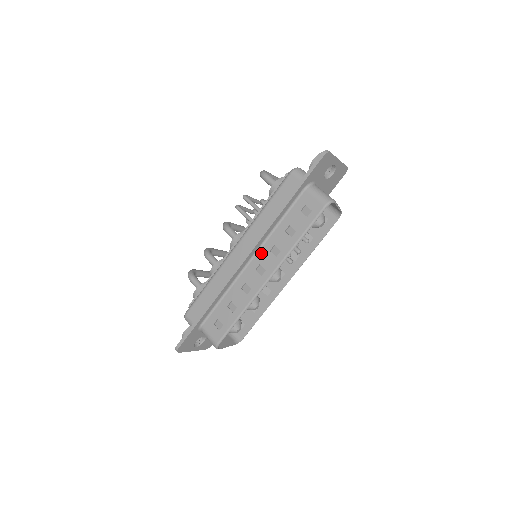
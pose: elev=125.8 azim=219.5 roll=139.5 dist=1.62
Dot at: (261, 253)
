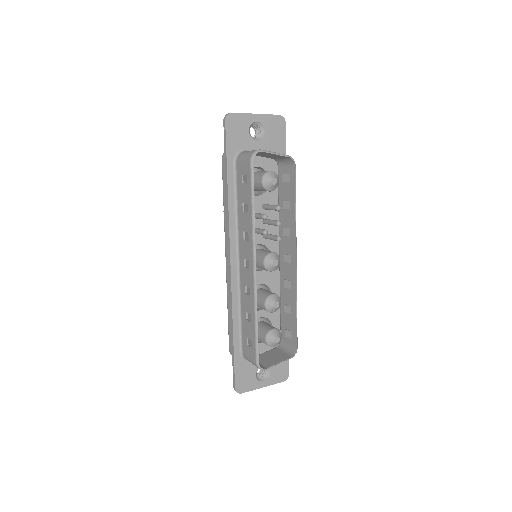
Dot at: (240, 247)
